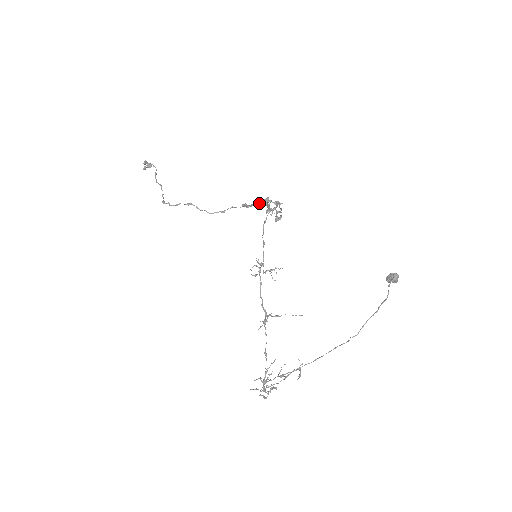
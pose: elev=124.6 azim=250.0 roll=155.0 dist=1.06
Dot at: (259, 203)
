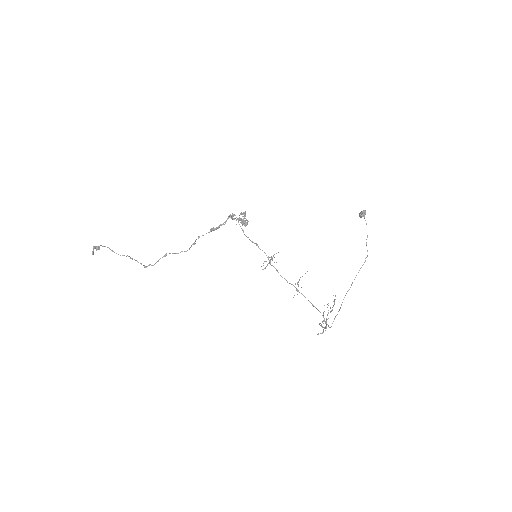
Dot at: (226, 221)
